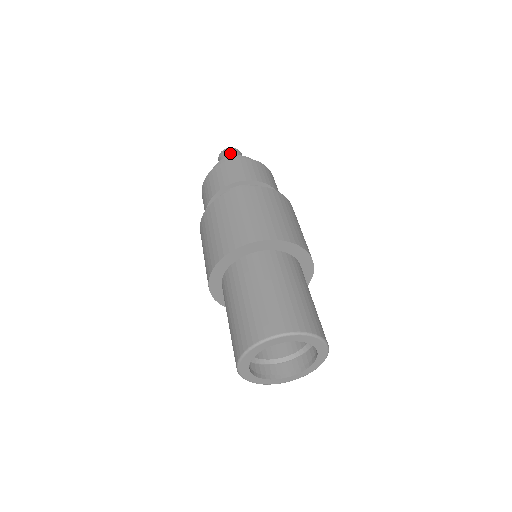
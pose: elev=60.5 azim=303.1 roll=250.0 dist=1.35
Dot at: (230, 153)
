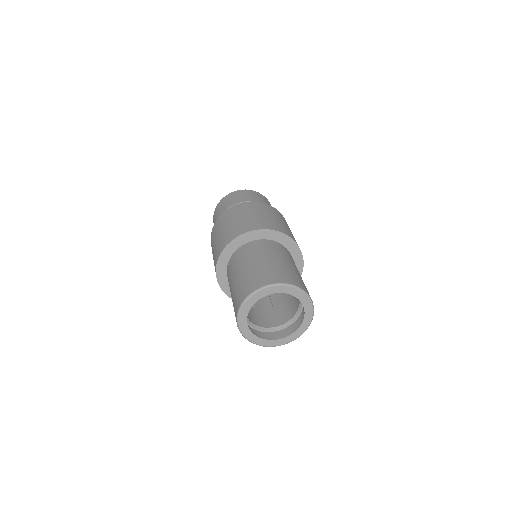
Dot at: occluded
